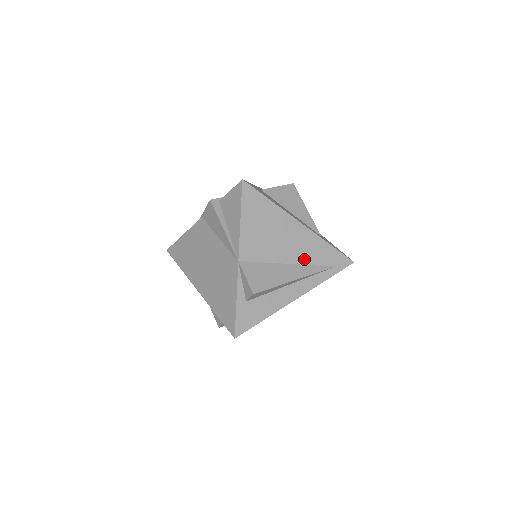
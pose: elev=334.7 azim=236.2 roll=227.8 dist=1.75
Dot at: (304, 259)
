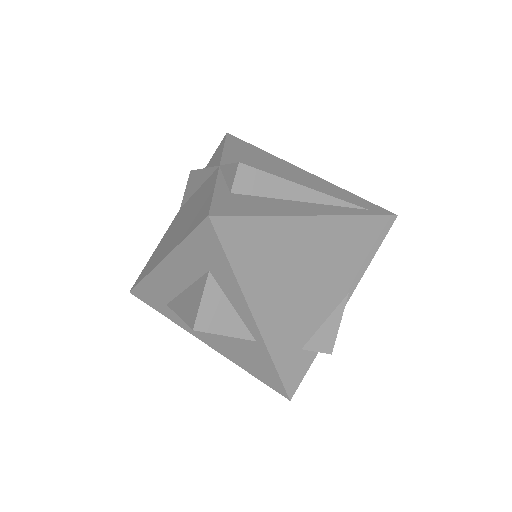
Dot at: occluded
